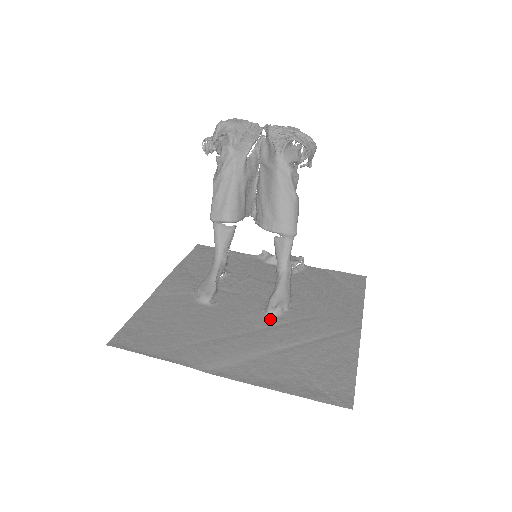
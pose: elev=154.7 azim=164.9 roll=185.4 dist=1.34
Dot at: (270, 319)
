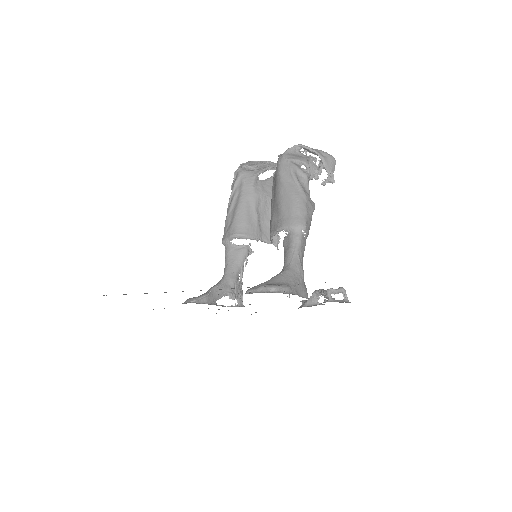
Dot at: occluded
